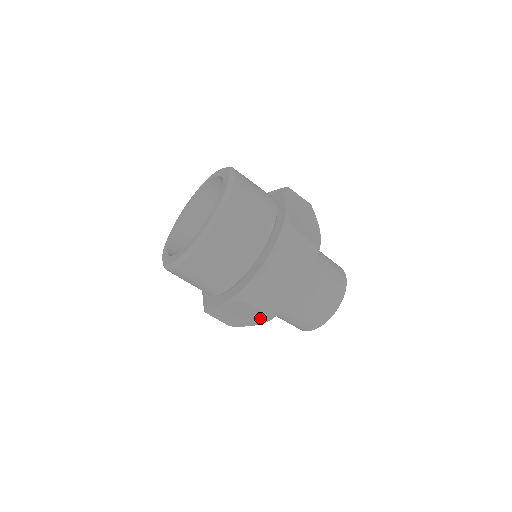
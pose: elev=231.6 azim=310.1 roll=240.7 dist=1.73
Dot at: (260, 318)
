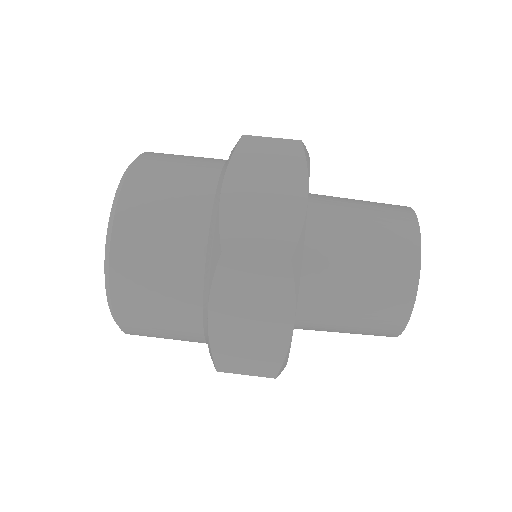
Dot at: (278, 285)
